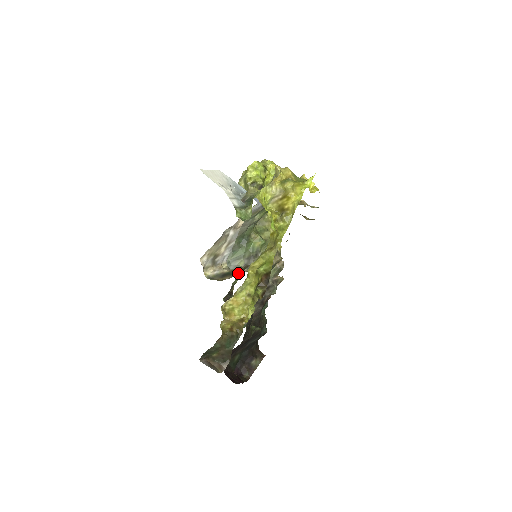
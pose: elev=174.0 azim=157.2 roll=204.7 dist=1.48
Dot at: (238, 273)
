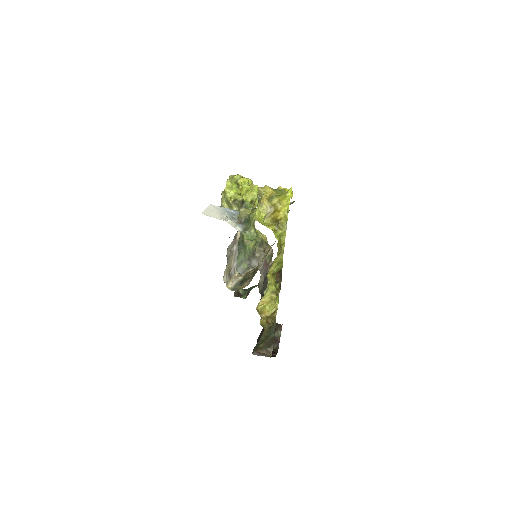
Dot at: occluded
